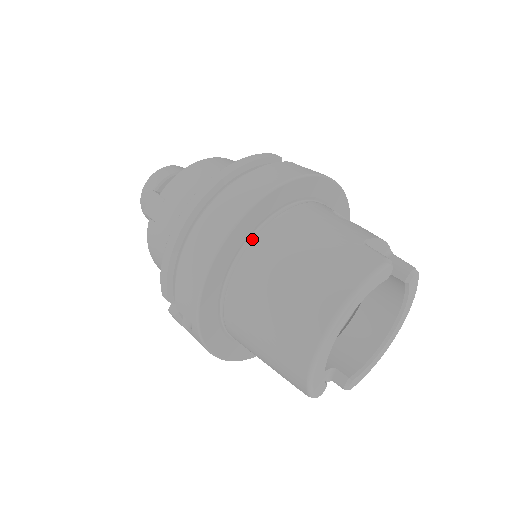
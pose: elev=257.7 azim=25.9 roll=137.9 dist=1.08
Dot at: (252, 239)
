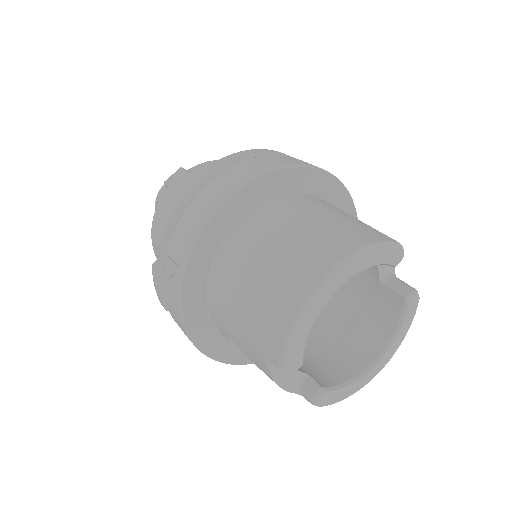
Dot at: (271, 201)
